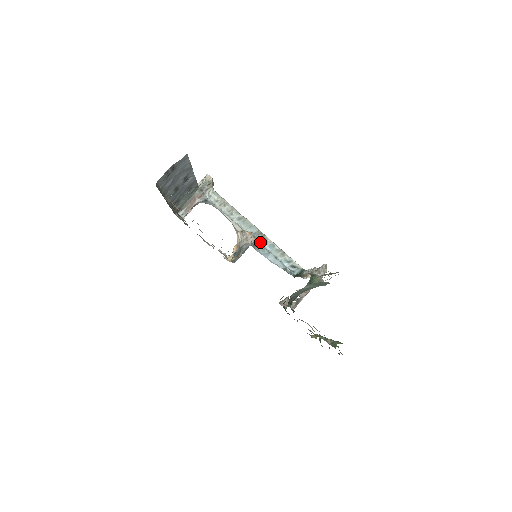
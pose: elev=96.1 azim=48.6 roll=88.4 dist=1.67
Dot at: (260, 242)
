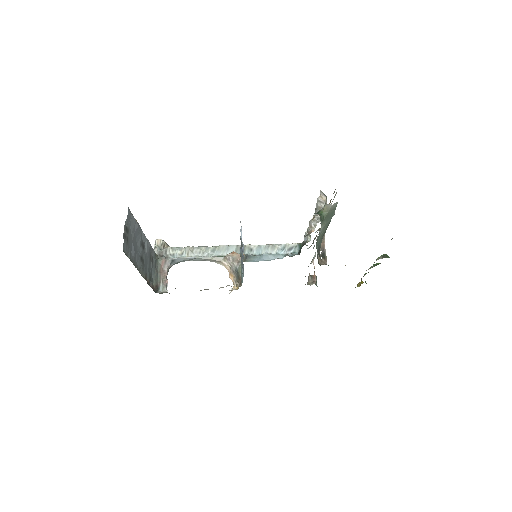
Dot at: (246, 254)
